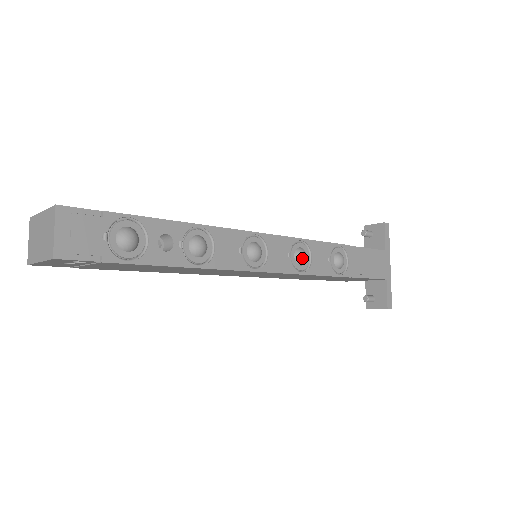
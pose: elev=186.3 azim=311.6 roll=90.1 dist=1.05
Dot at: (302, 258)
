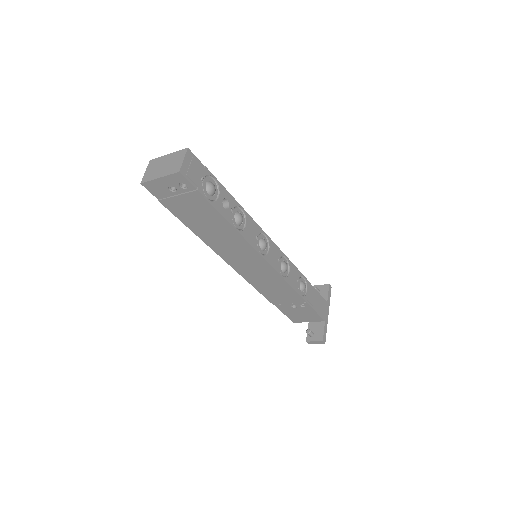
Dot at: (285, 267)
